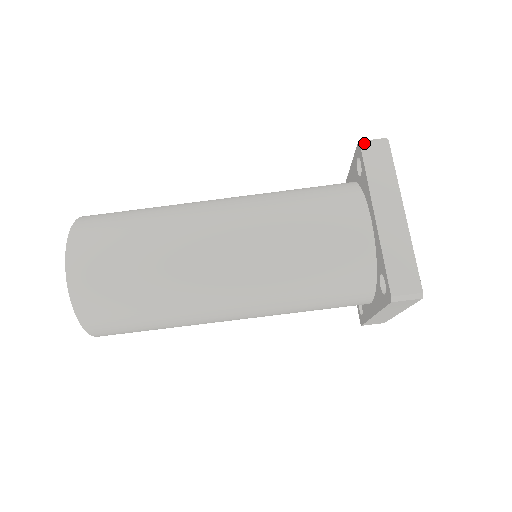
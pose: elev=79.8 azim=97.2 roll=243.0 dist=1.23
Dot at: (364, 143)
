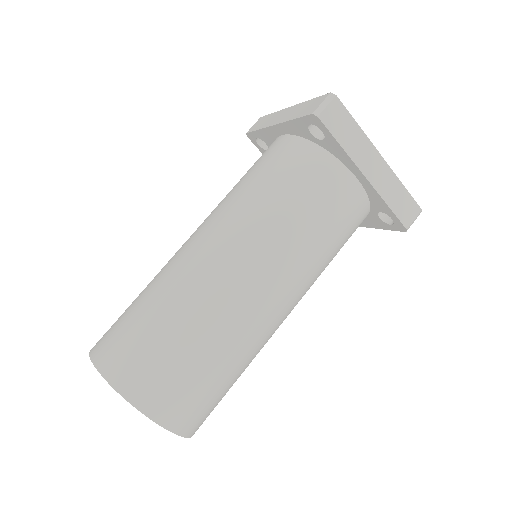
Dot at: (248, 131)
